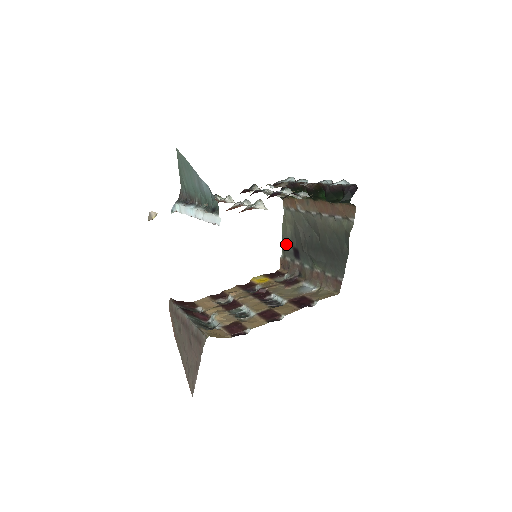
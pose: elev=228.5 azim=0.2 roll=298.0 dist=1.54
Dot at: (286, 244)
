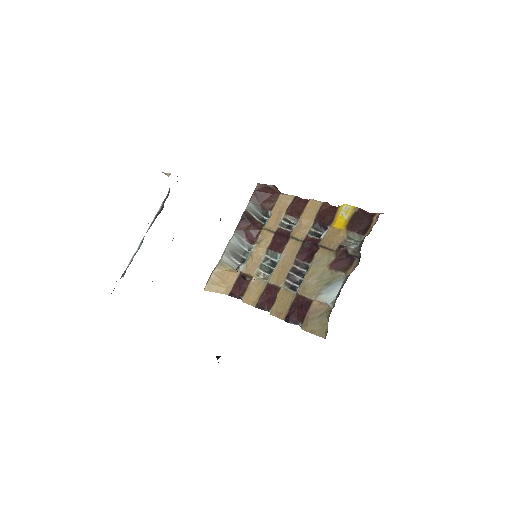
Dot at: occluded
